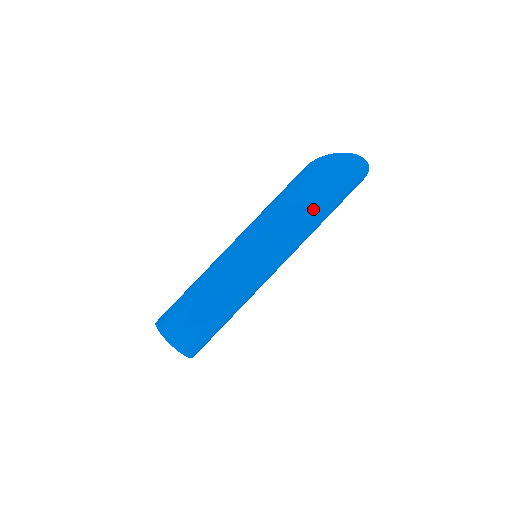
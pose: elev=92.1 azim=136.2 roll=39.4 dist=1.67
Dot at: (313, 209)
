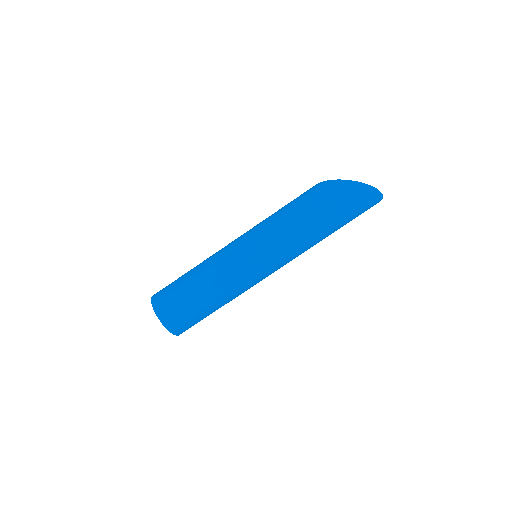
Dot at: (321, 231)
